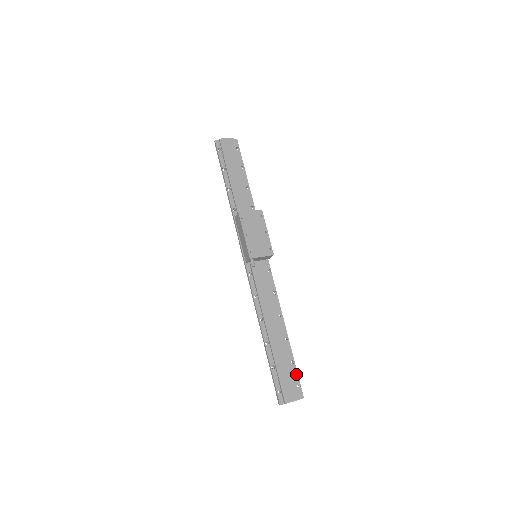
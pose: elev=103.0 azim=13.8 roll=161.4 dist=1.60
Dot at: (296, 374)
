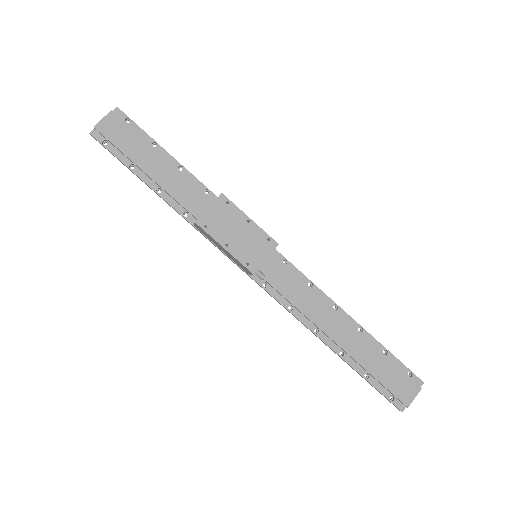
Dot at: (398, 363)
